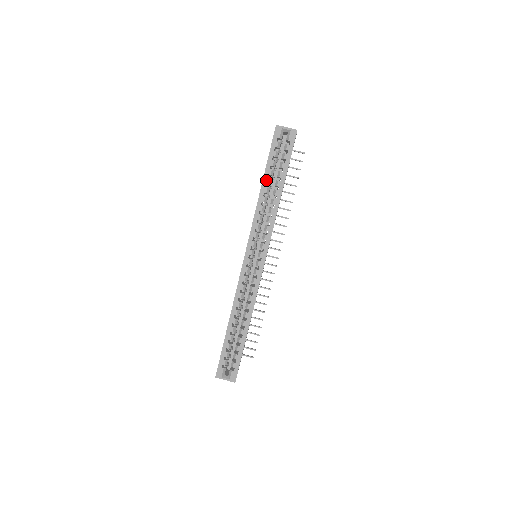
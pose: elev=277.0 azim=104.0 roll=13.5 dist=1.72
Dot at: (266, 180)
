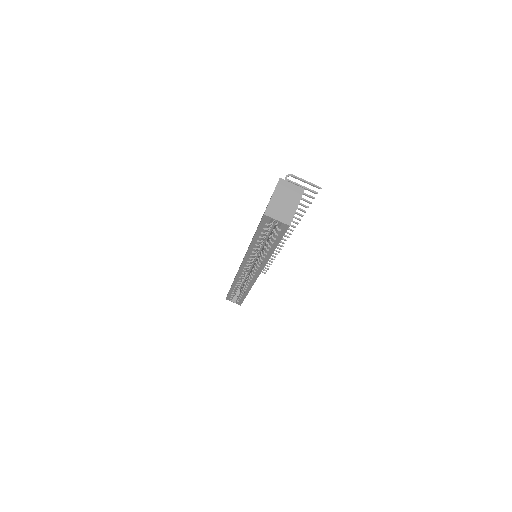
Dot at: (255, 242)
